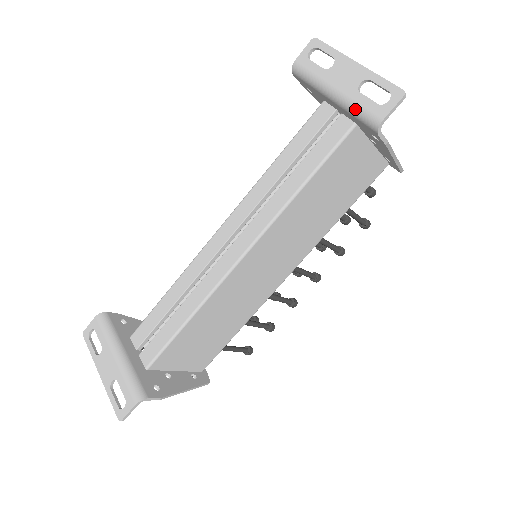
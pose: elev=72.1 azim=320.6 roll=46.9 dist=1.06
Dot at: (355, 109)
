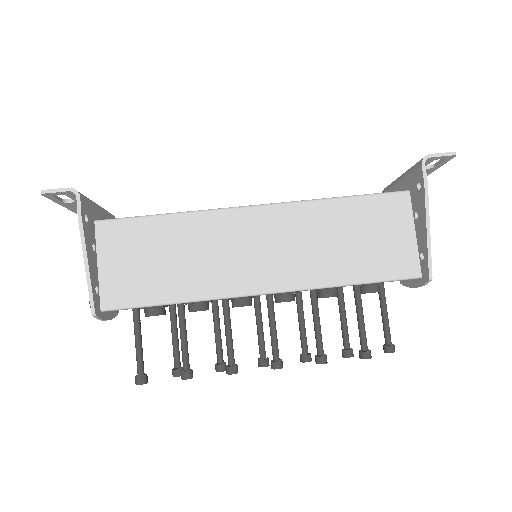
Dot at: (414, 165)
